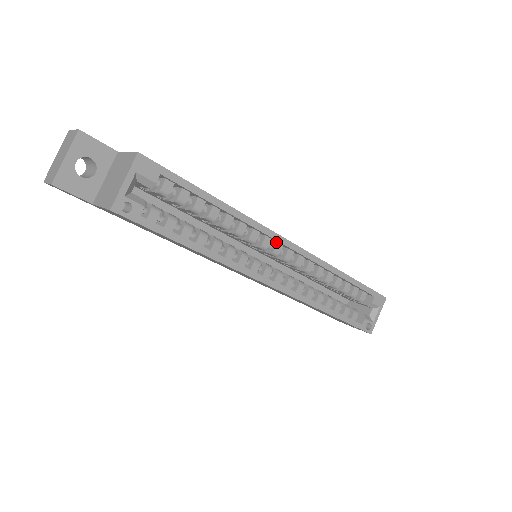
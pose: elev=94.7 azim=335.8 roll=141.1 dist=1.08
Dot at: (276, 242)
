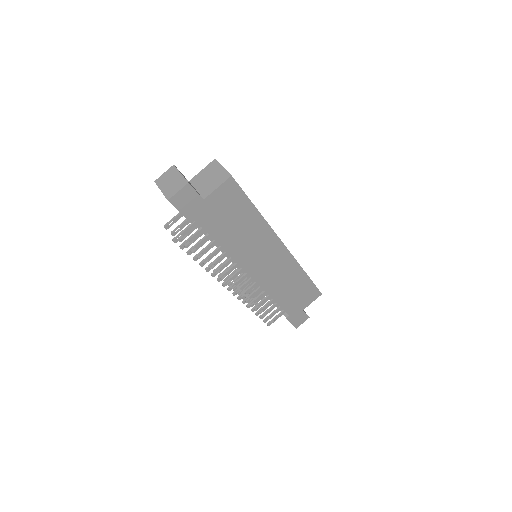
Dot at: occluded
